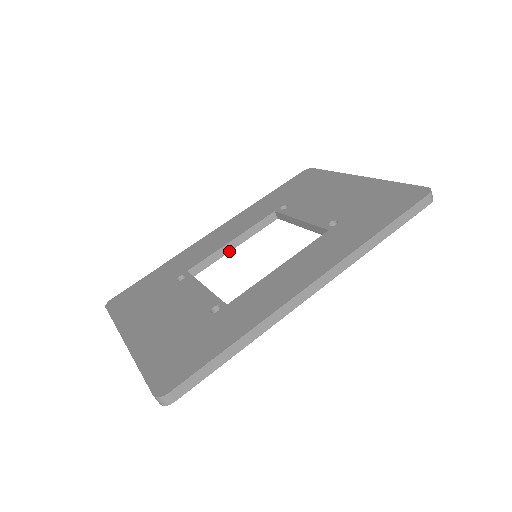
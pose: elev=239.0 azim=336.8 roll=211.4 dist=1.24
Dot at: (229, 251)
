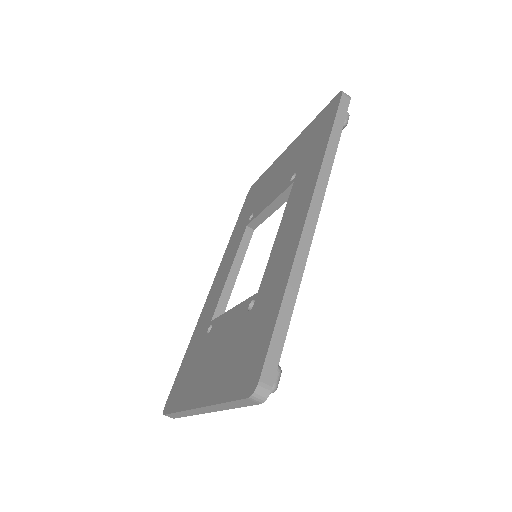
Dot at: (234, 281)
